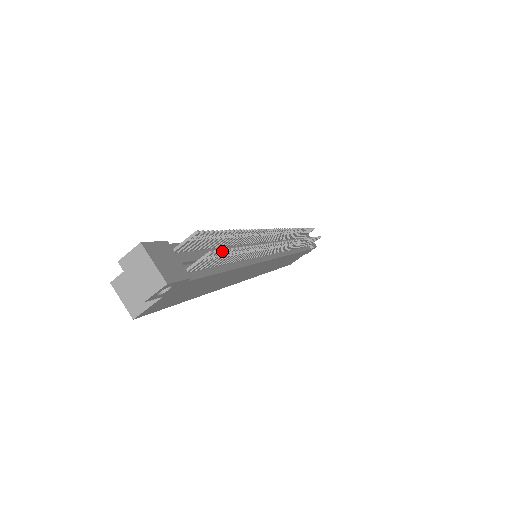
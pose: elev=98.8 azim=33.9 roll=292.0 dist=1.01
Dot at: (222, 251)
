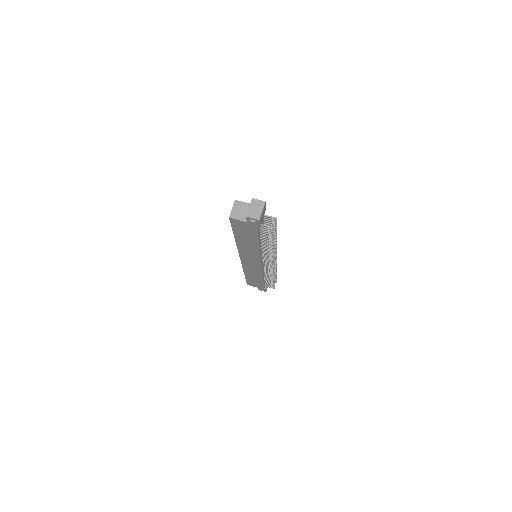
Dot at: occluded
